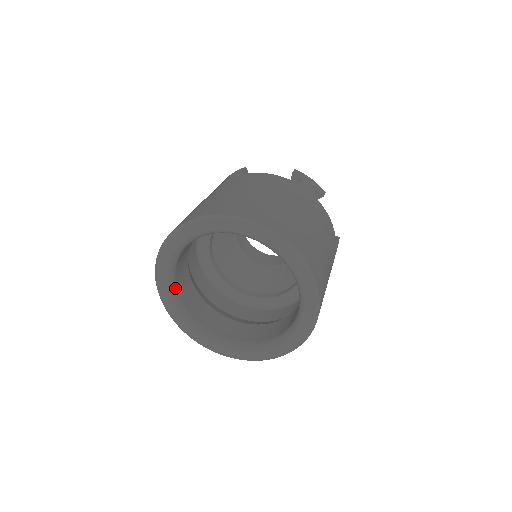
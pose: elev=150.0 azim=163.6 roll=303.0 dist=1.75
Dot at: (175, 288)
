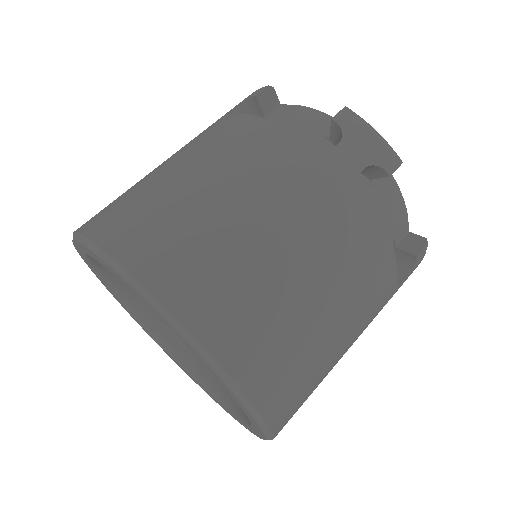
Dot at: (122, 289)
